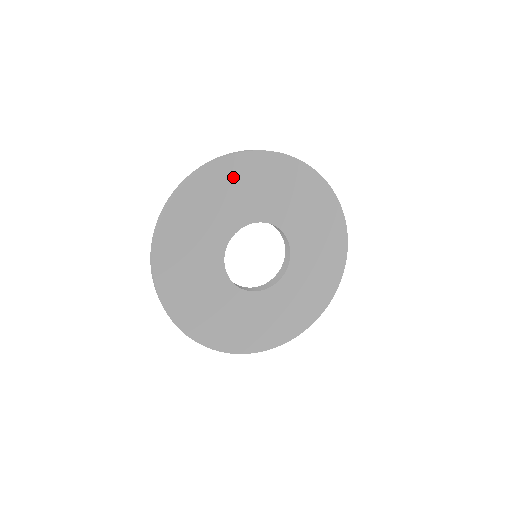
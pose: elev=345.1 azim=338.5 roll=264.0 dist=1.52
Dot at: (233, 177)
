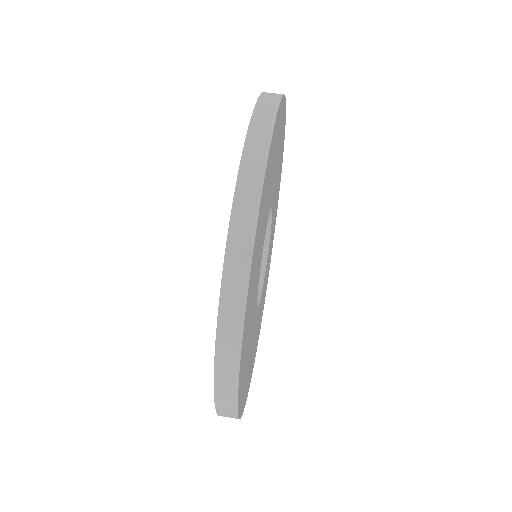
Dot at: (277, 134)
